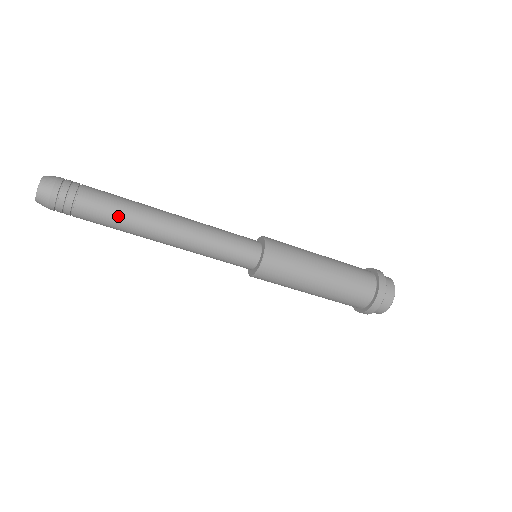
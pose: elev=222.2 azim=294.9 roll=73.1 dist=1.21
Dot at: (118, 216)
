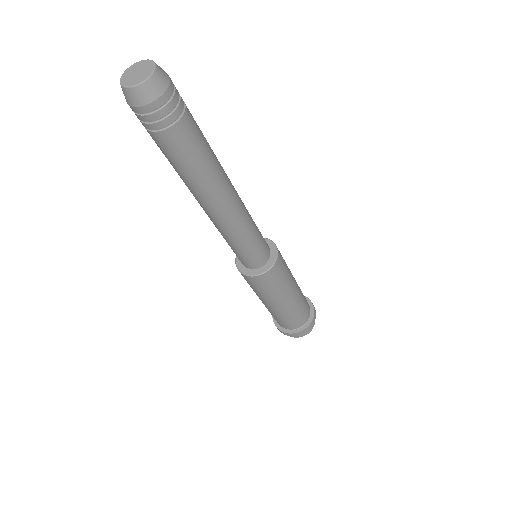
Dot at: (193, 169)
